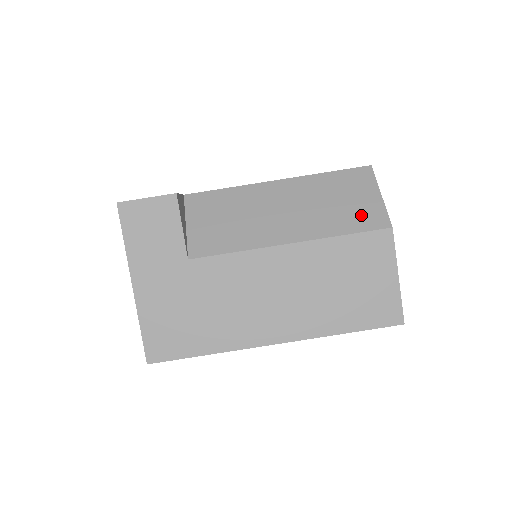
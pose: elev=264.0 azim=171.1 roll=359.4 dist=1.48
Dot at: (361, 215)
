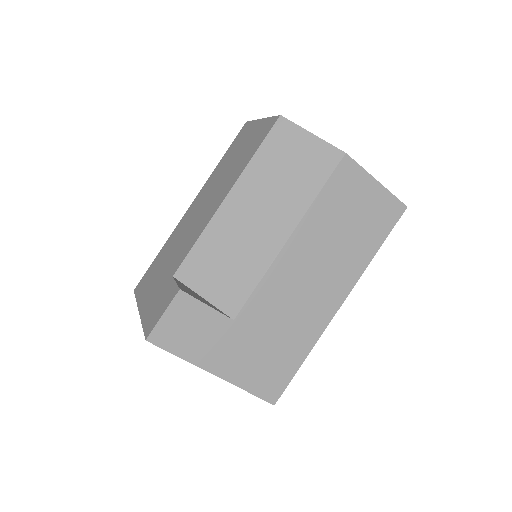
Dot at: (315, 165)
